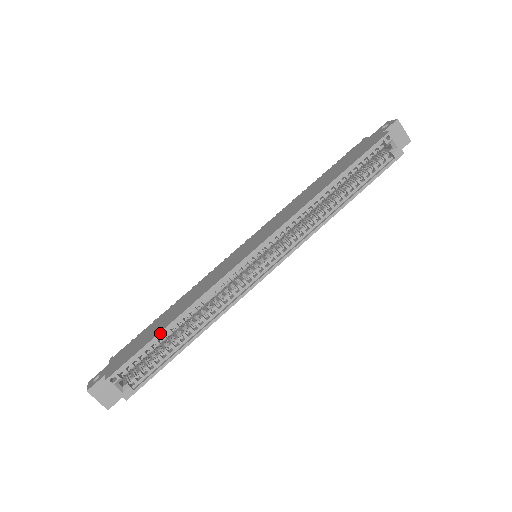
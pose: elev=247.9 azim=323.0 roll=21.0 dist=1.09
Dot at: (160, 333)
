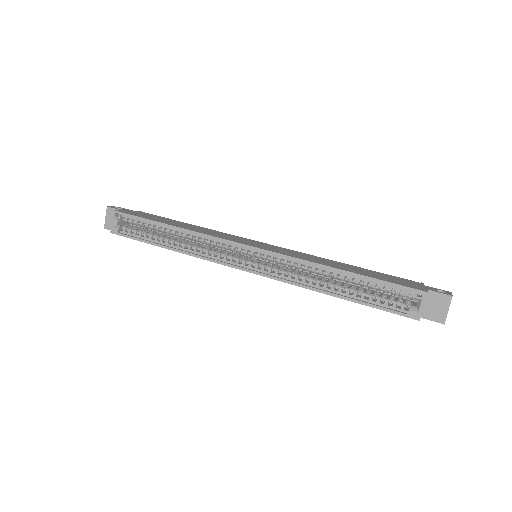
Dot at: (157, 222)
